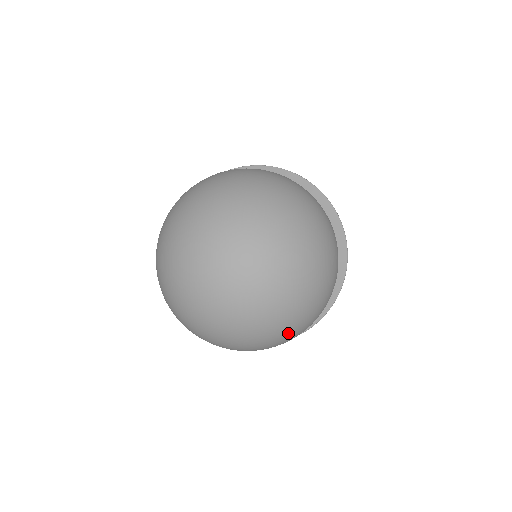
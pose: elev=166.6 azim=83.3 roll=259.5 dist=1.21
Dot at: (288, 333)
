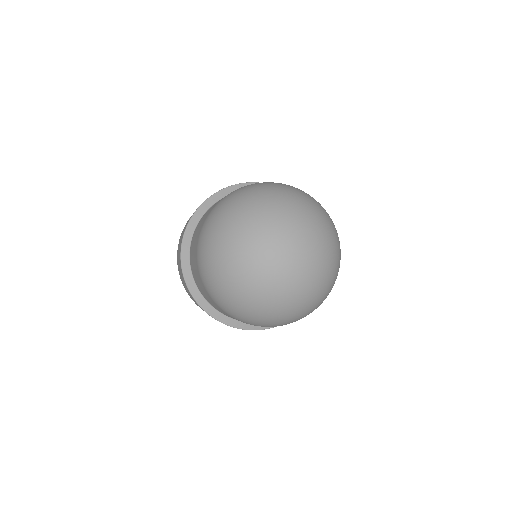
Dot at: (330, 289)
